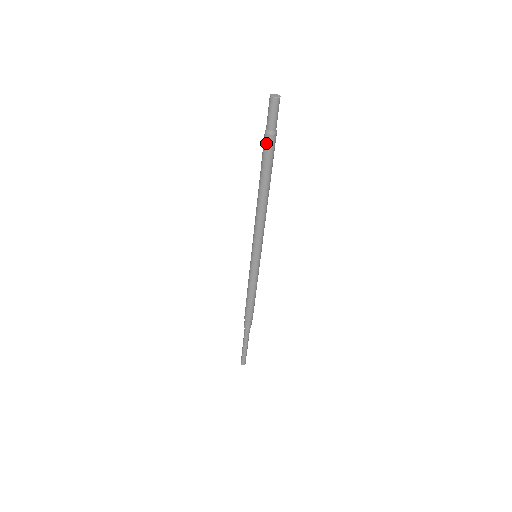
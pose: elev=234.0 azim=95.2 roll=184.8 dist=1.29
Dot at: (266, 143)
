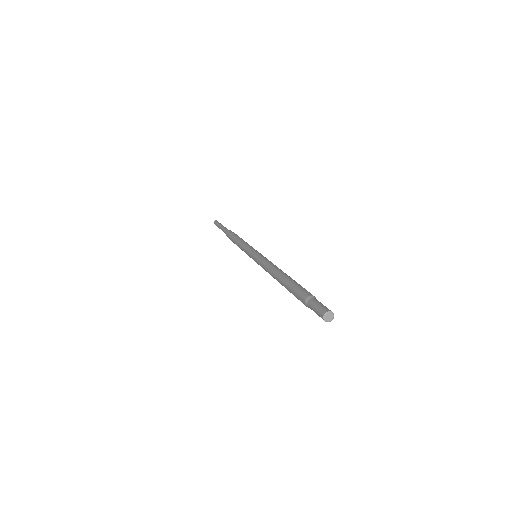
Dot at: (302, 302)
